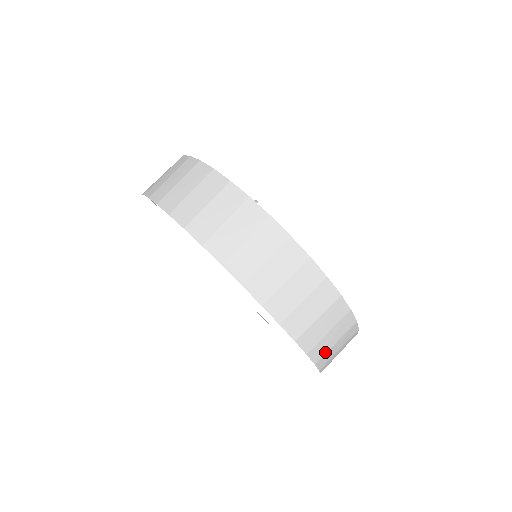
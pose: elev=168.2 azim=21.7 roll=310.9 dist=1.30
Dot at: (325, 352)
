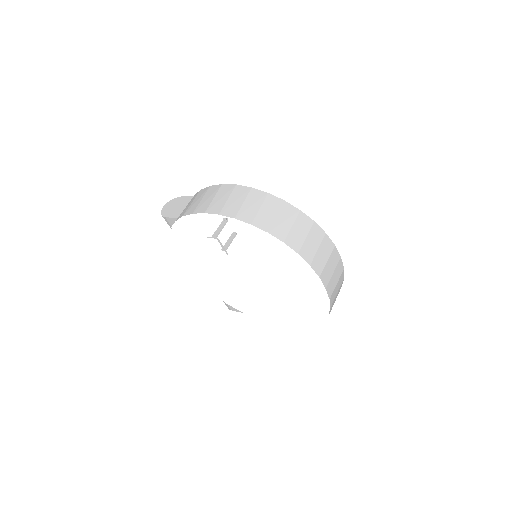
Dot at: occluded
